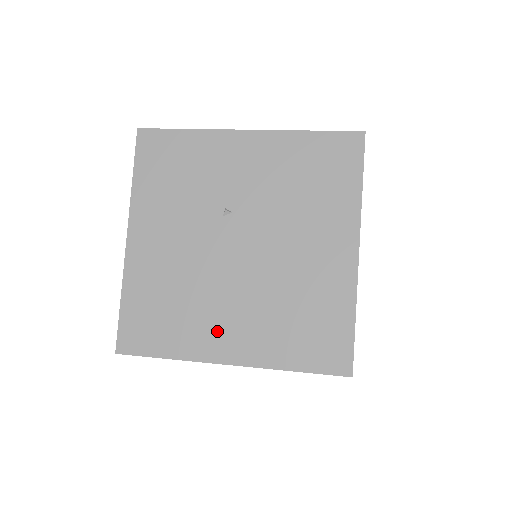
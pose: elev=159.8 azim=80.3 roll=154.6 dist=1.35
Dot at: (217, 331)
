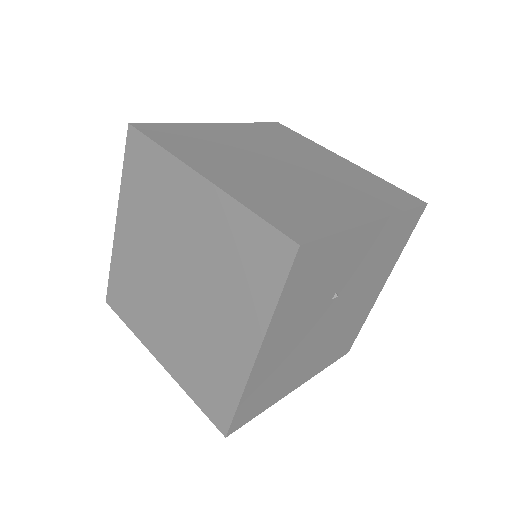
Dot at: (298, 375)
